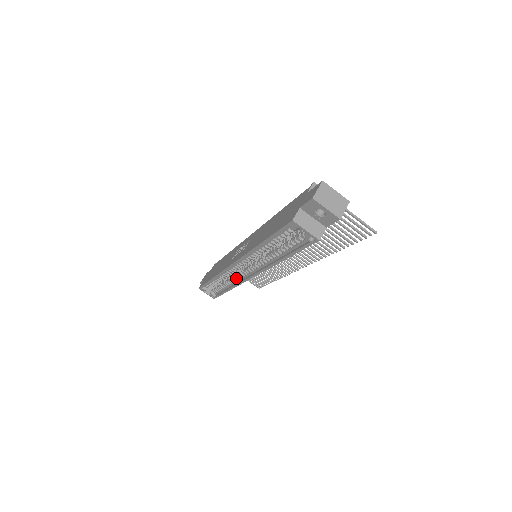
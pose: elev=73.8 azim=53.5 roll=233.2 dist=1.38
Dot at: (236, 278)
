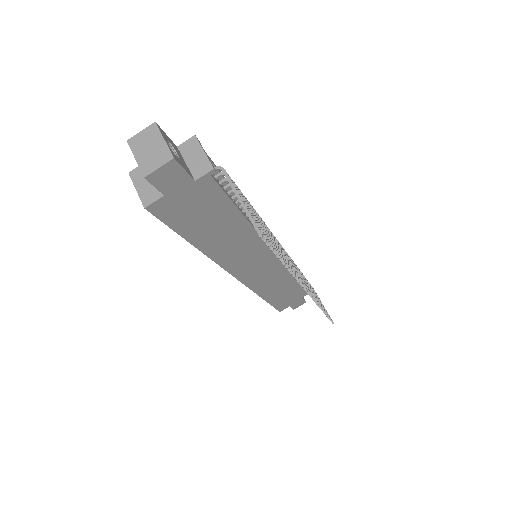
Dot at: occluded
